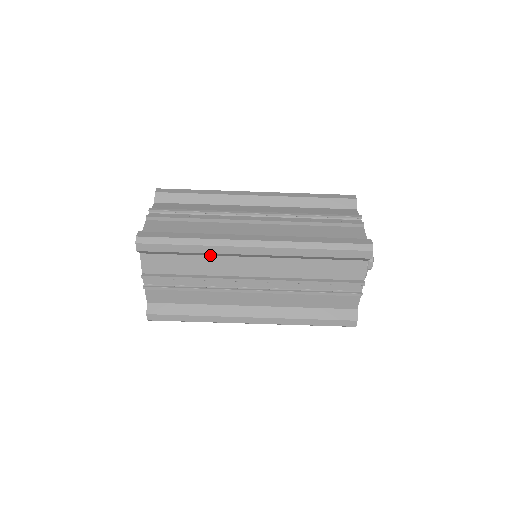
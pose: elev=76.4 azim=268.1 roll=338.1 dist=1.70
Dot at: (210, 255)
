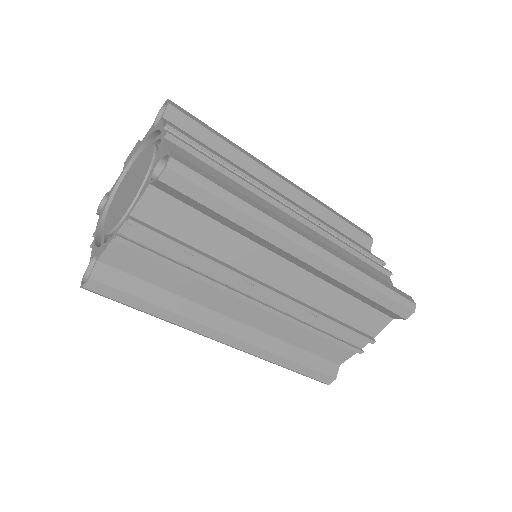
Dot at: (245, 235)
